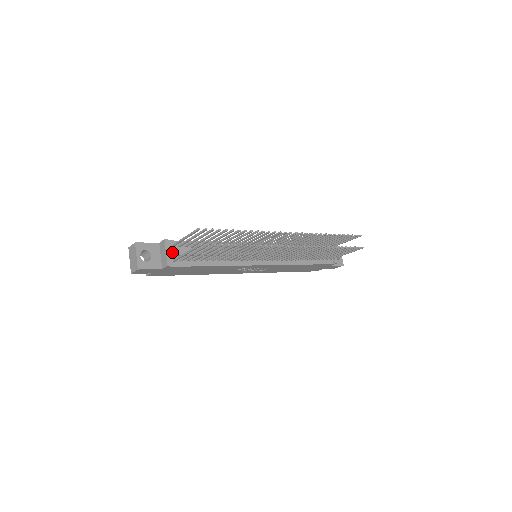
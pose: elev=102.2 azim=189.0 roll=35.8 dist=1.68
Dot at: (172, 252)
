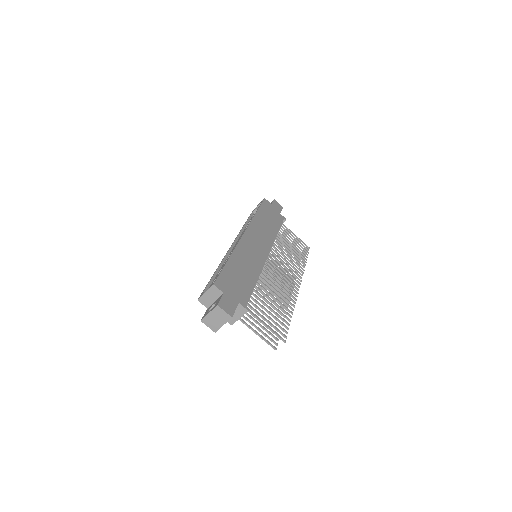
Dot at: occluded
